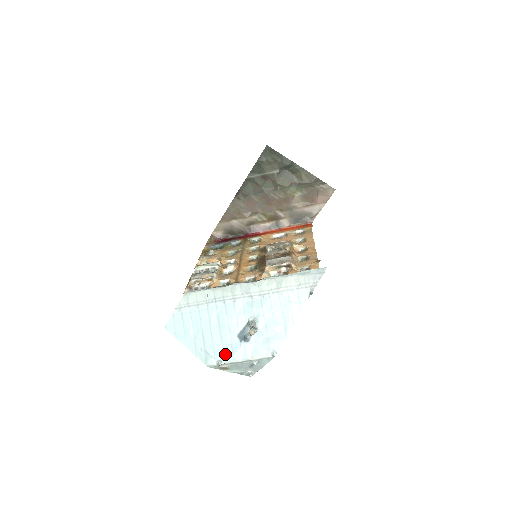
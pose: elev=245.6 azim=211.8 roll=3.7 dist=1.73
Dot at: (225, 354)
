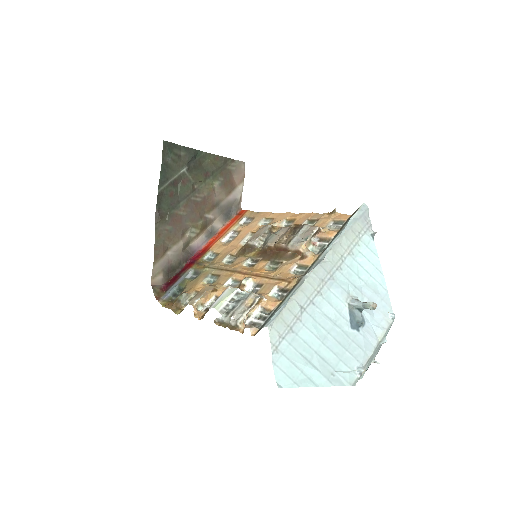
Dot at: (357, 357)
